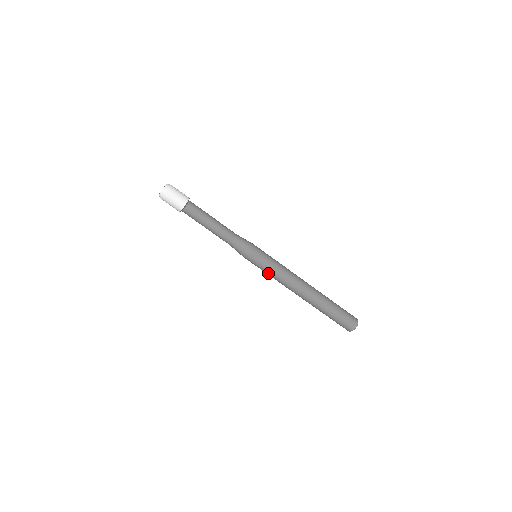
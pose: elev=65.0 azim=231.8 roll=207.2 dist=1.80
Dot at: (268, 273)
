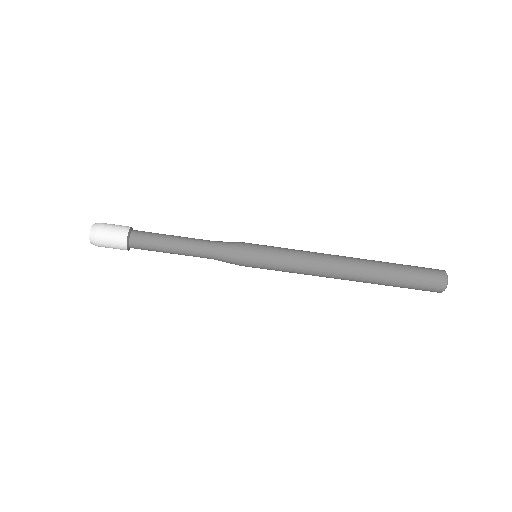
Dot at: (284, 268)
